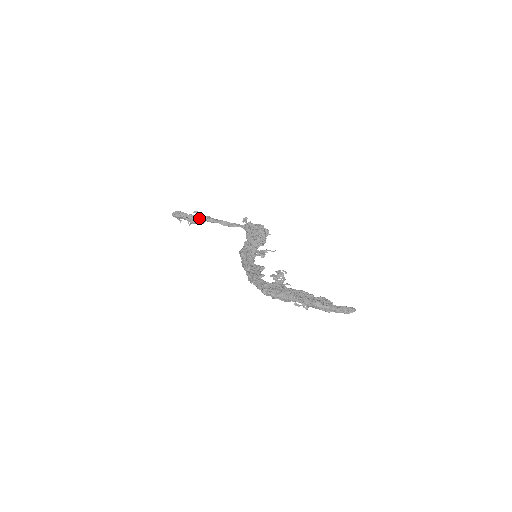
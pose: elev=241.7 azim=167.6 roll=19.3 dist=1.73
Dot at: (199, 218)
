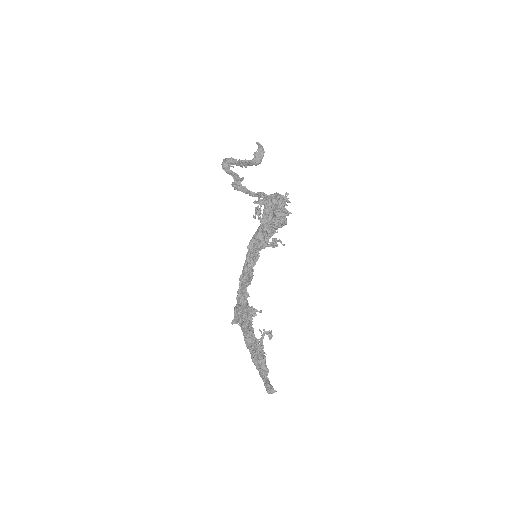
Dot at: (252, 160)
